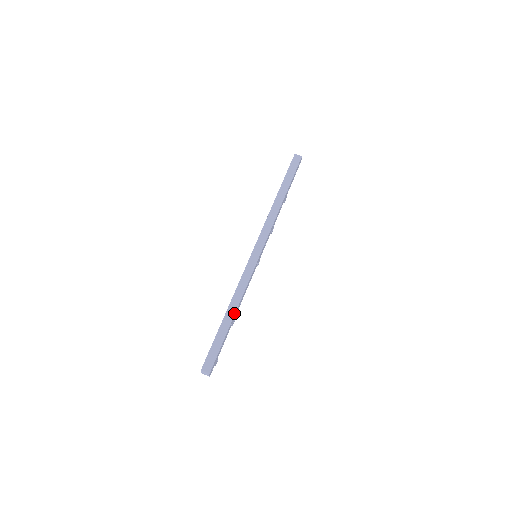
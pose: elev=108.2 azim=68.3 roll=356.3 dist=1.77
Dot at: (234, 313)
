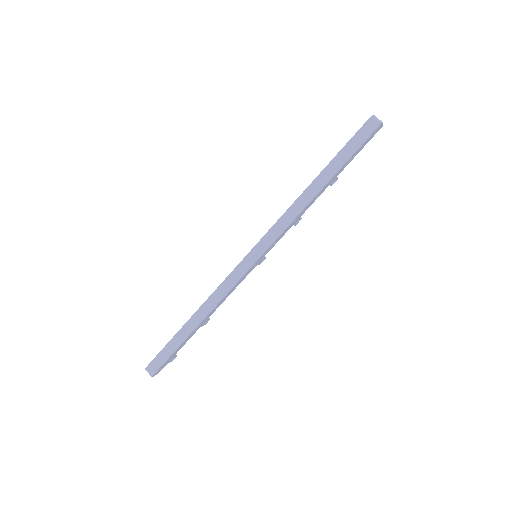
Dot at: (200, 322)
